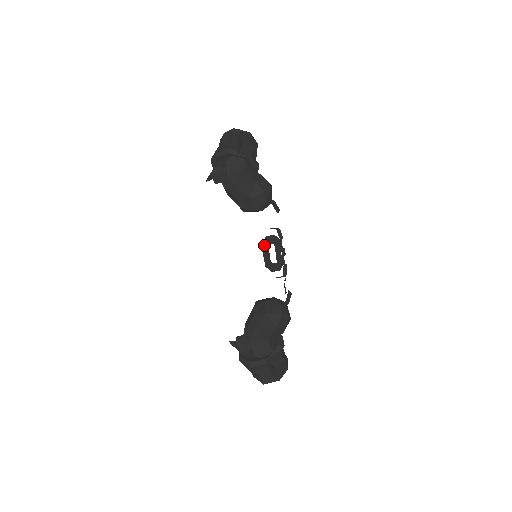
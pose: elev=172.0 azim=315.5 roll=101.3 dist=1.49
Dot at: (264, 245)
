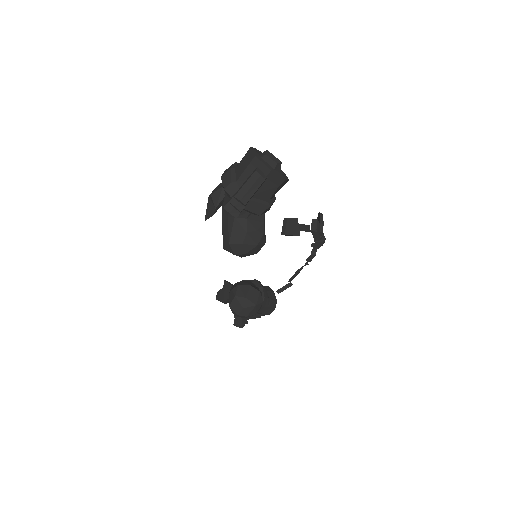
Dot at: (318, 216)
